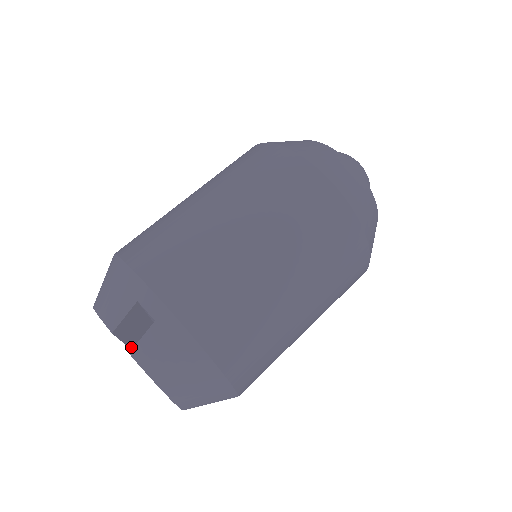
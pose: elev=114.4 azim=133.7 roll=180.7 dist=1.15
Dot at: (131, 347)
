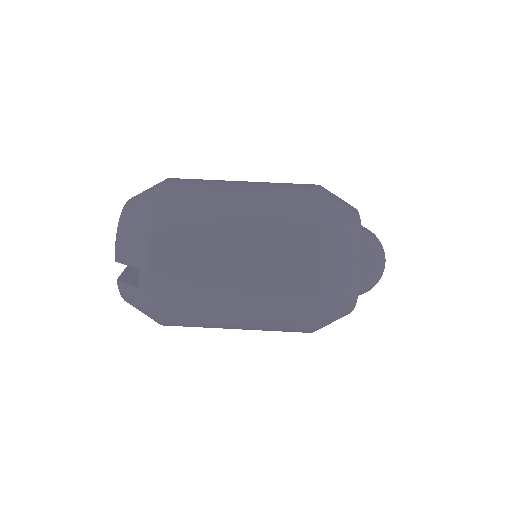
Dot at: occluded
